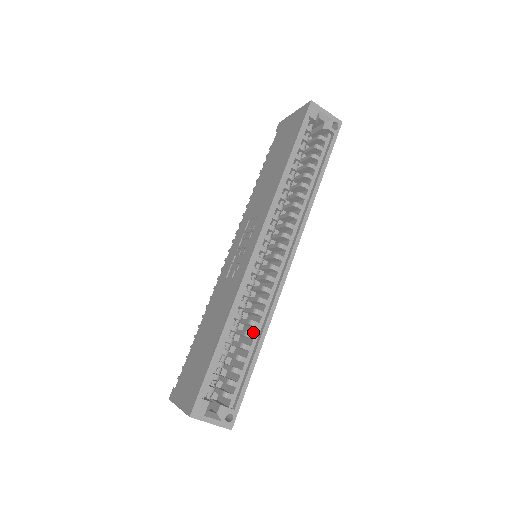
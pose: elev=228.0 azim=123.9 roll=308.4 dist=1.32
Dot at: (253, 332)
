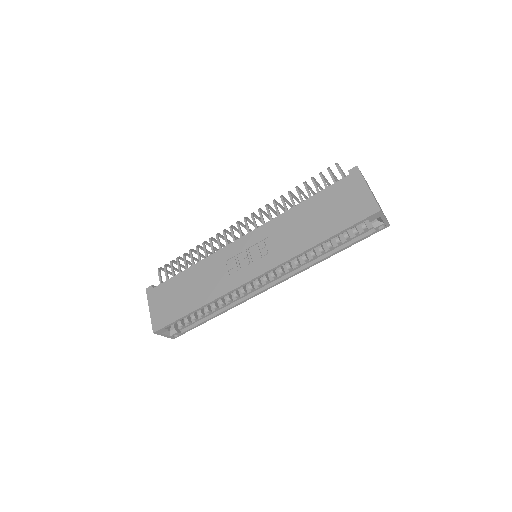
Dot at: (219, 304)
